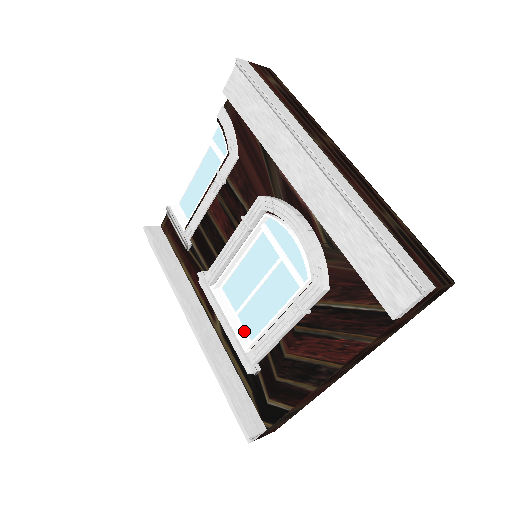
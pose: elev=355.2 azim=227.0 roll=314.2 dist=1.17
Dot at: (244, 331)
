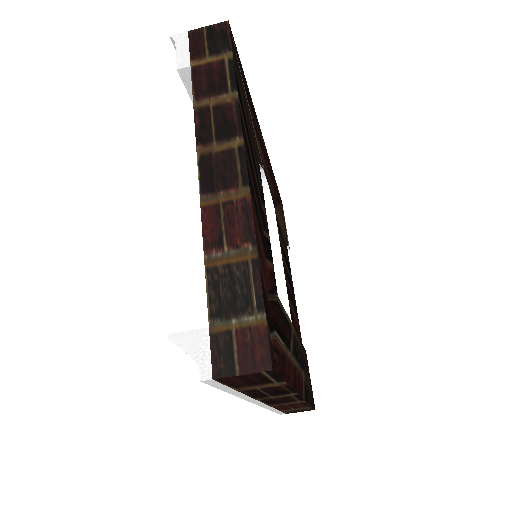
Dot at: occluded
